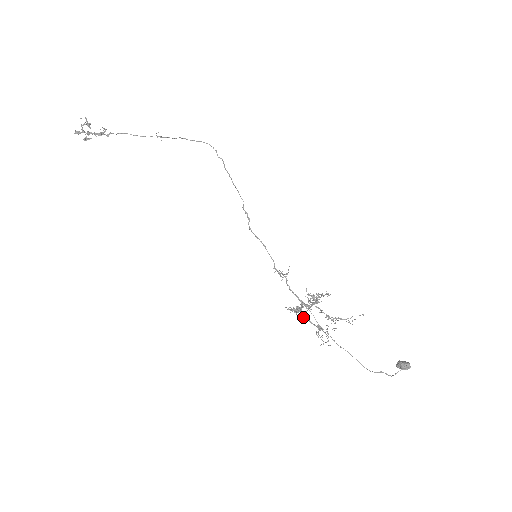
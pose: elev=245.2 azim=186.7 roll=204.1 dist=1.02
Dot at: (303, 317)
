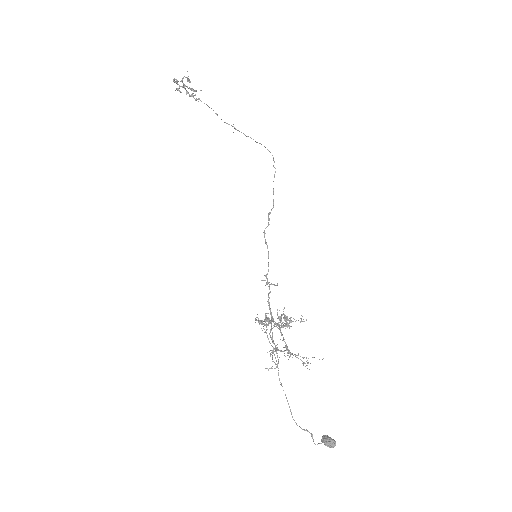
Dot at: (265, 332)
